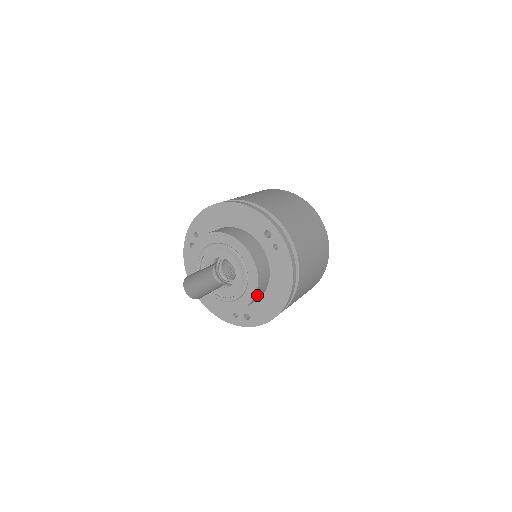
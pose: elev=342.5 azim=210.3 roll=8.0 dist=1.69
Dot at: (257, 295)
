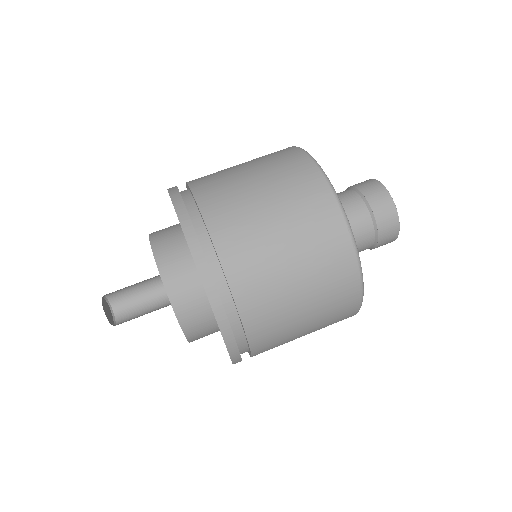
Dot at: occluded
